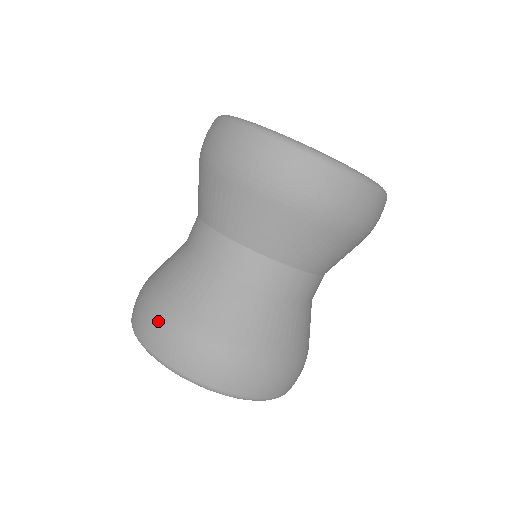
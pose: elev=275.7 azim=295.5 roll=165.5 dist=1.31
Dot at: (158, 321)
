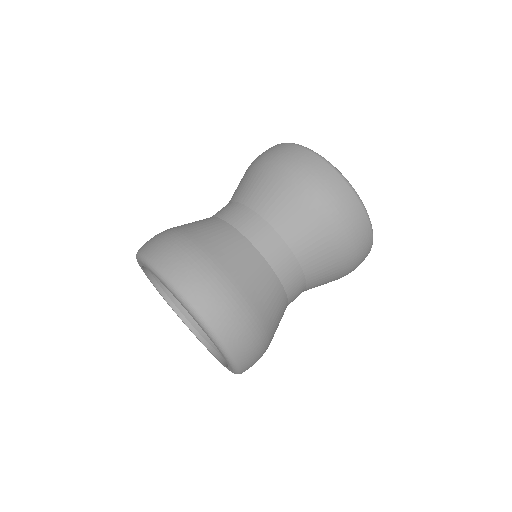
Dot at: (223, 295)
